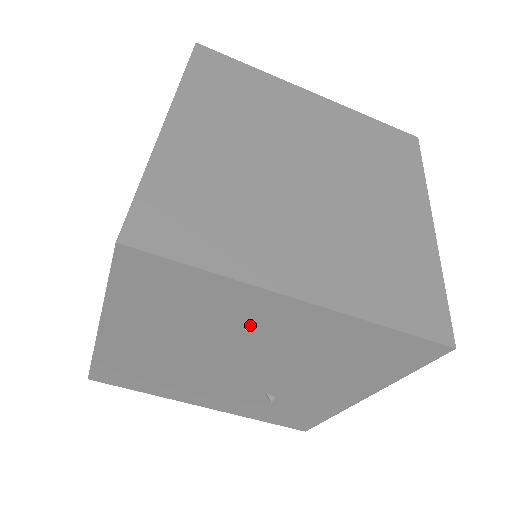
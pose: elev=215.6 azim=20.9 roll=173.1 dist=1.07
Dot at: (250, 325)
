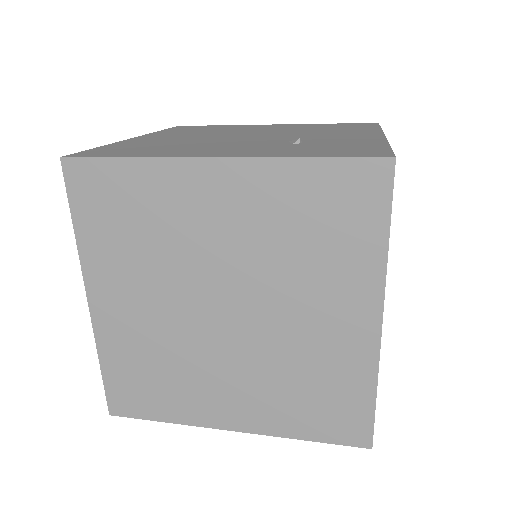
Dot at: occluded
